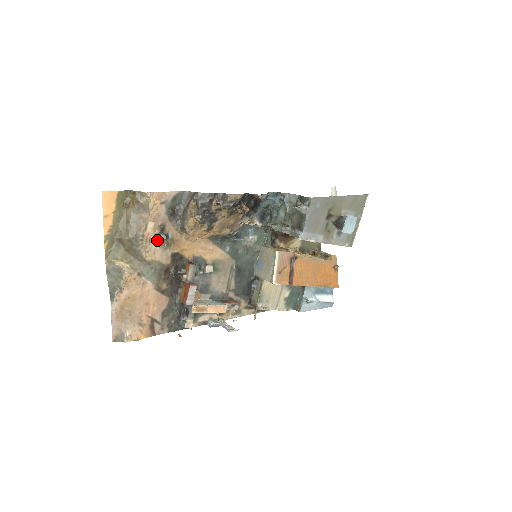
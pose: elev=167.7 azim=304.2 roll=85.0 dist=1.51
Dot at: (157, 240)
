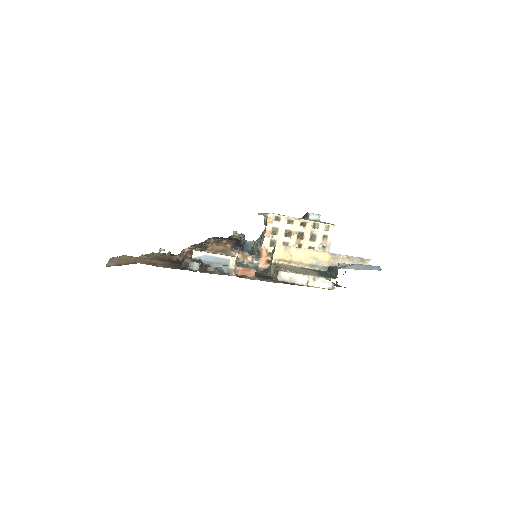
Dot at: occluded
